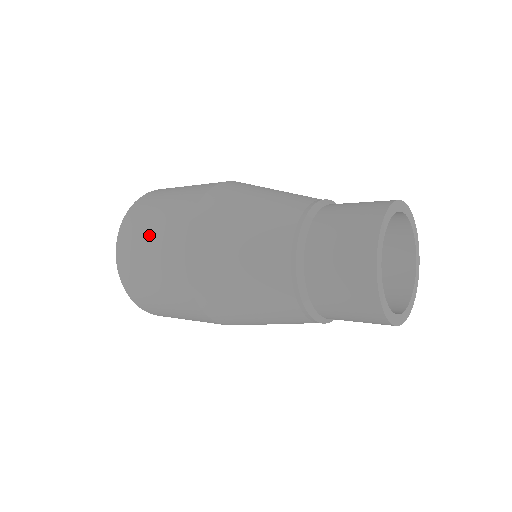
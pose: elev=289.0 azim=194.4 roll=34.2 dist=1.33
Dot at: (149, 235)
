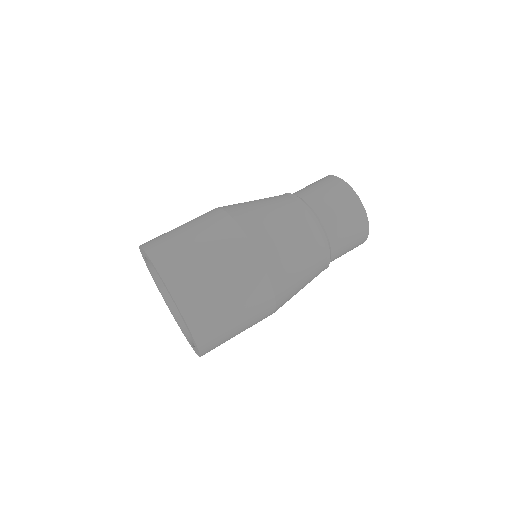
Dot at: (213, 271)
